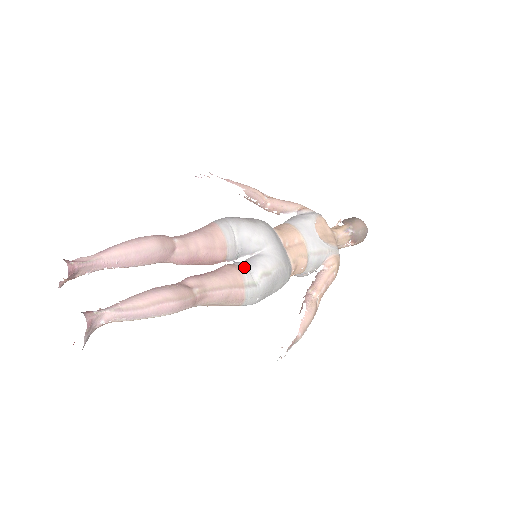
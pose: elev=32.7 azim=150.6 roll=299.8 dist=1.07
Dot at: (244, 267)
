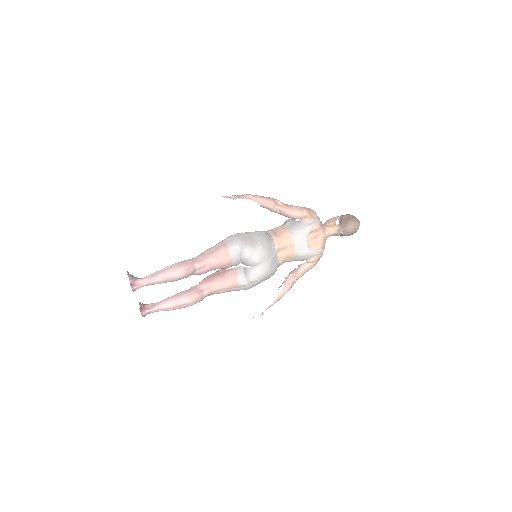
Dot at: (241, 274)
